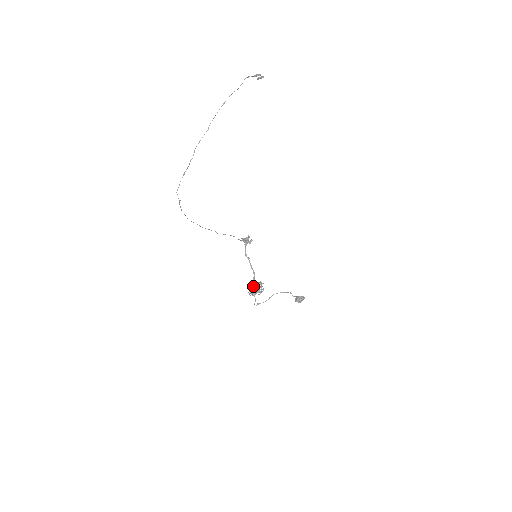
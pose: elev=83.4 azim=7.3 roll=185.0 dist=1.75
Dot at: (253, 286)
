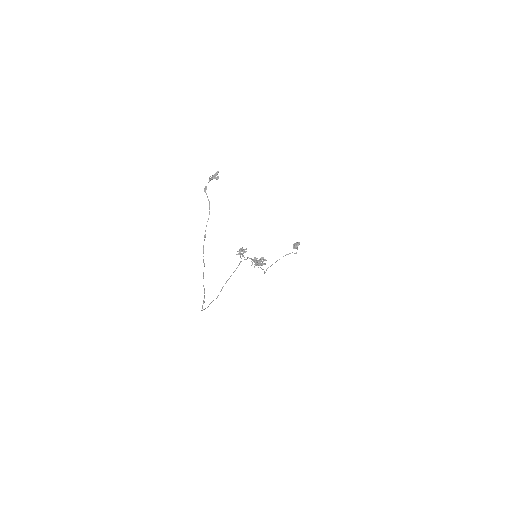
Dot at: (255, 263)
